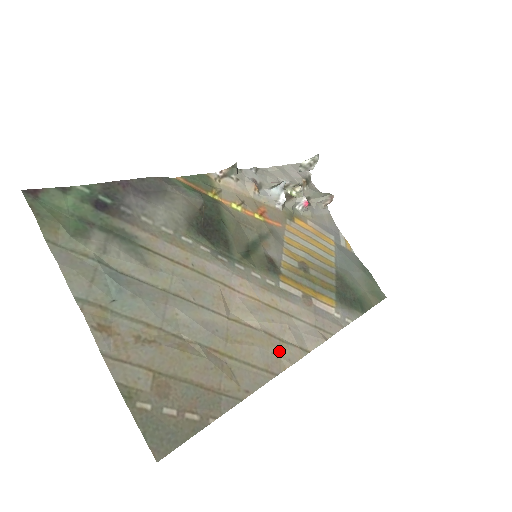
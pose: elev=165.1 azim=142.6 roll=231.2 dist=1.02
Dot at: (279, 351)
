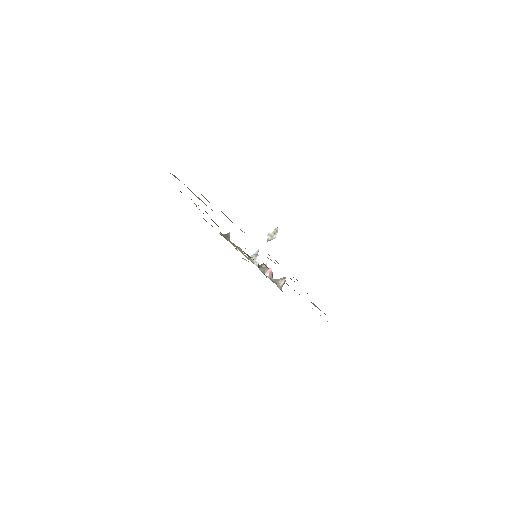
Dot at: occluded
